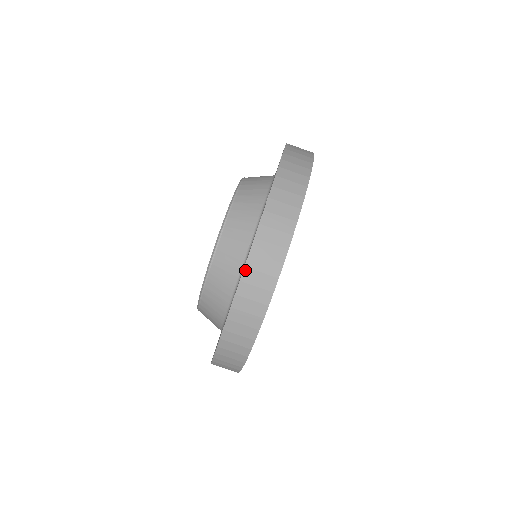
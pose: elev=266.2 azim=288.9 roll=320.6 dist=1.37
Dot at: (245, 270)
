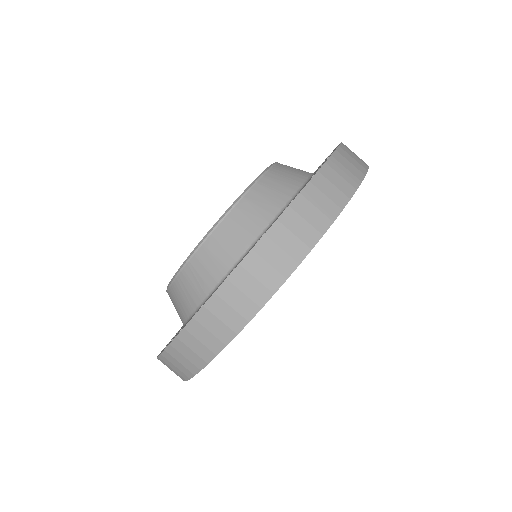
Dot at: (170, 346)
